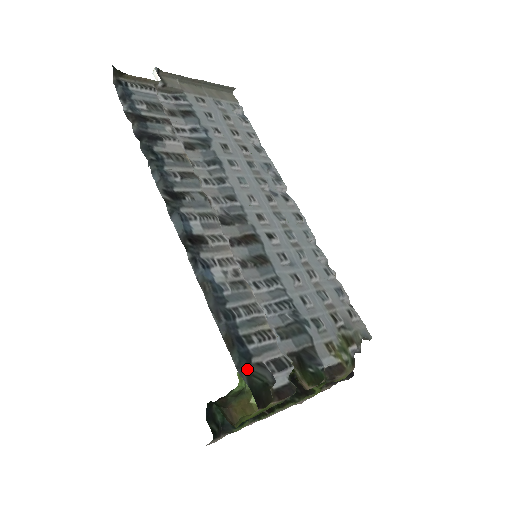
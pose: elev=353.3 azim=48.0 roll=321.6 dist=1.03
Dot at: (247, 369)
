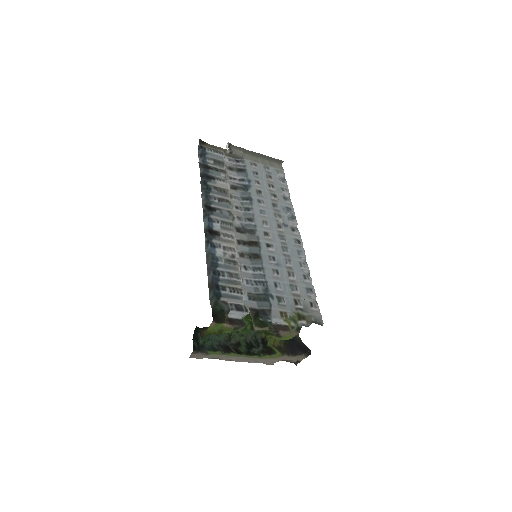
Dot at: (216, 302)
